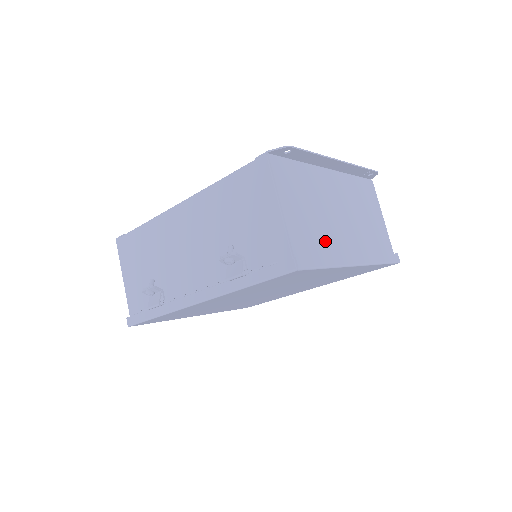
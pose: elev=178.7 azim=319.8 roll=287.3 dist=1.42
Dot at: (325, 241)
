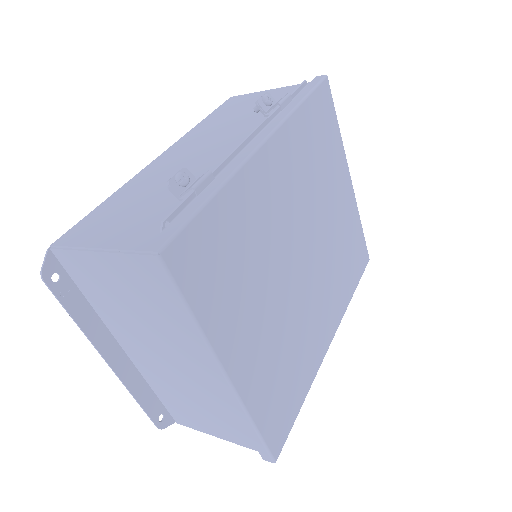
Dot at: occluded
